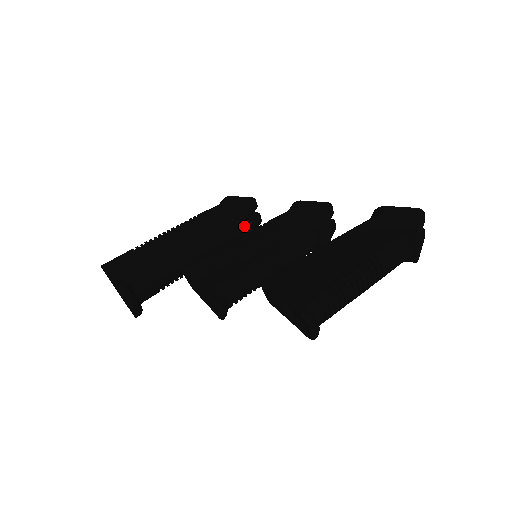
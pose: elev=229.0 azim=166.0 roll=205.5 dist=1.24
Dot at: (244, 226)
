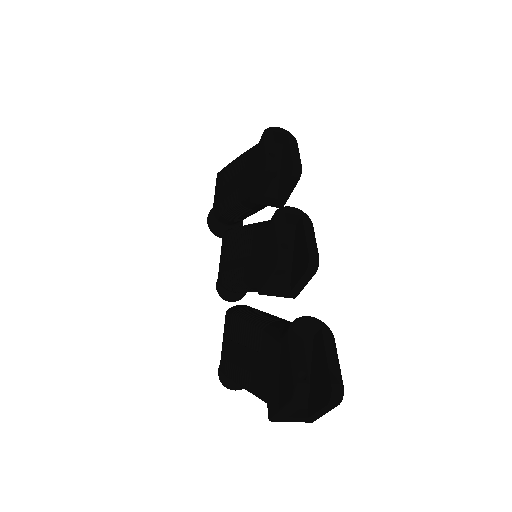
Dot at: (260, 202)
